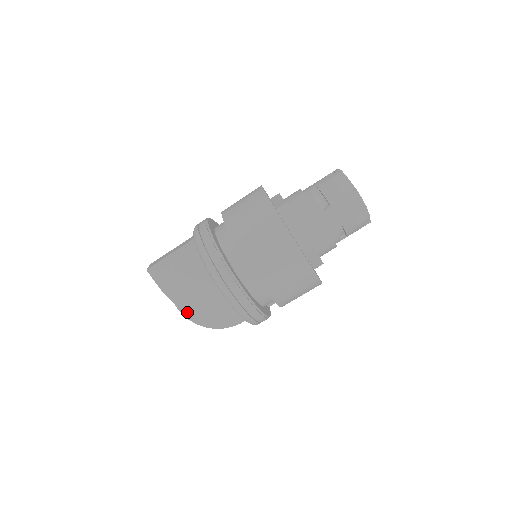
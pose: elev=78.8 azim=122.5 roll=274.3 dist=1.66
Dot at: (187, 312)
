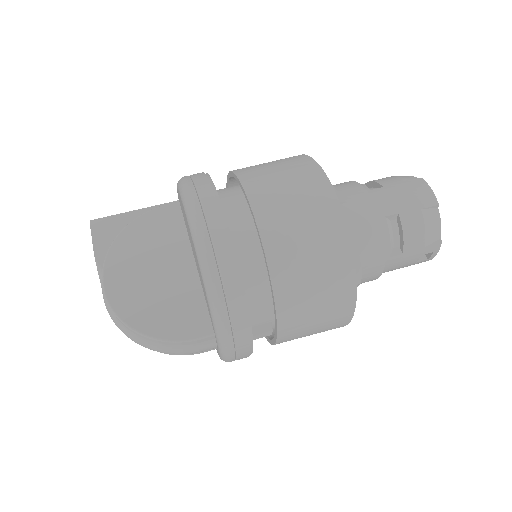
Dot at: (114, 294)
